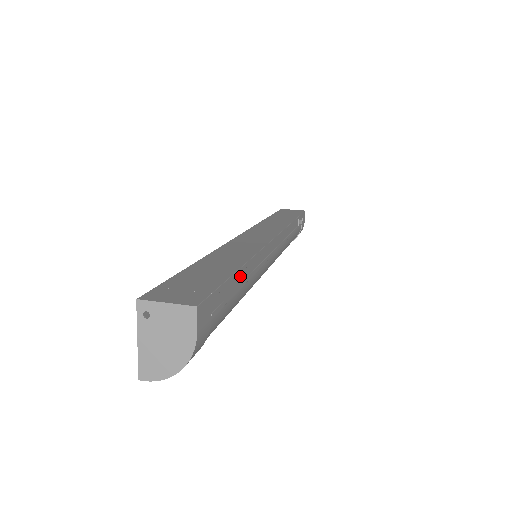
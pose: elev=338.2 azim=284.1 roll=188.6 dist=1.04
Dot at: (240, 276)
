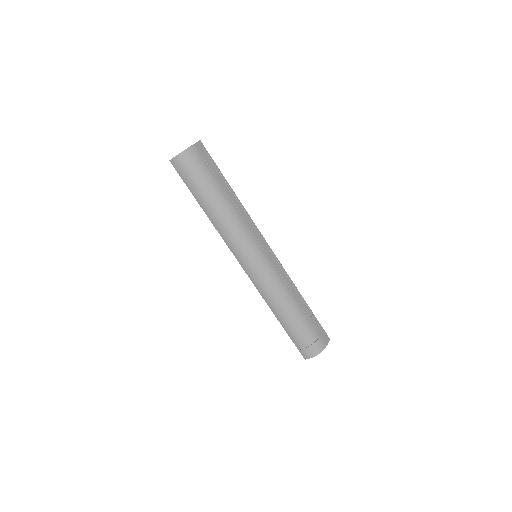
Dot at: (227, 187)
